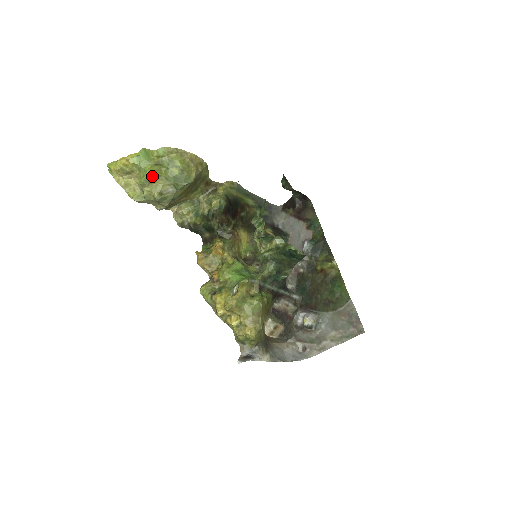
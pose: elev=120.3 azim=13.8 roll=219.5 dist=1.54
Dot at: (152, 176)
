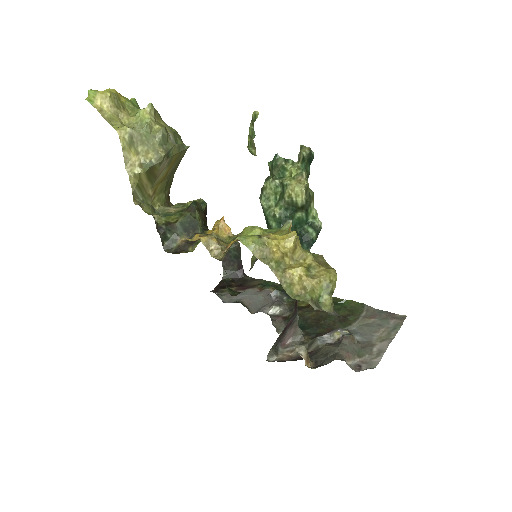
Dot at: (156, 111)
